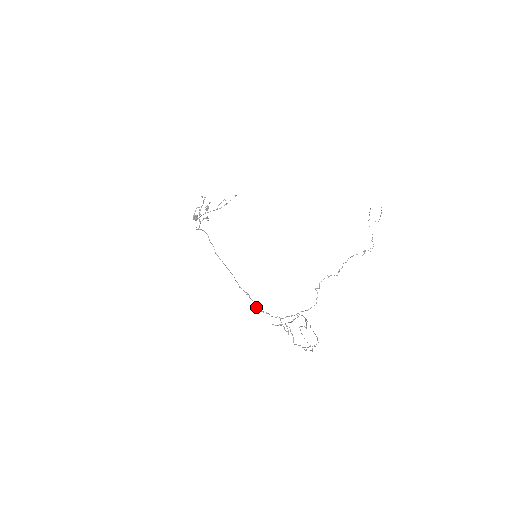
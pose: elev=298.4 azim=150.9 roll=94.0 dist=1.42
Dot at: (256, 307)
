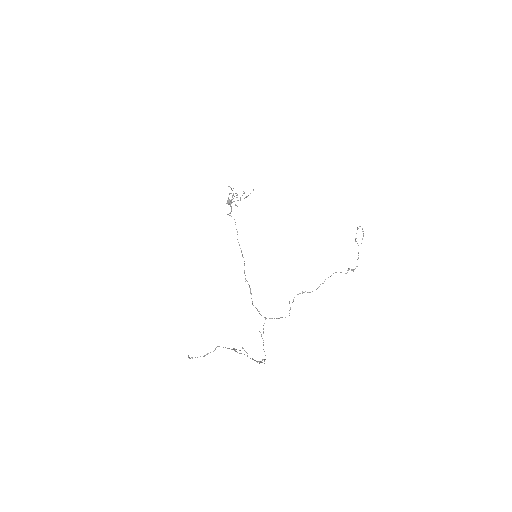
Dot at: (252, 302)
